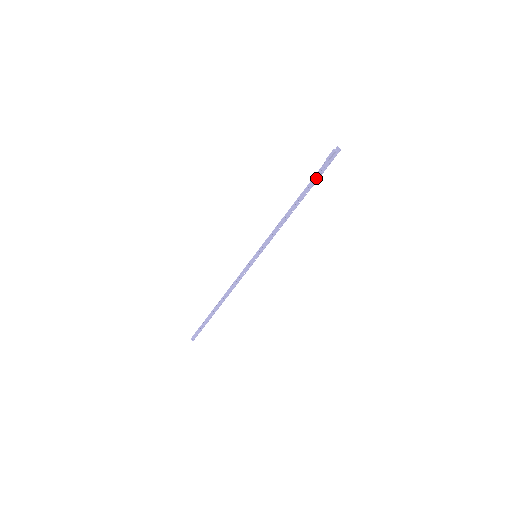
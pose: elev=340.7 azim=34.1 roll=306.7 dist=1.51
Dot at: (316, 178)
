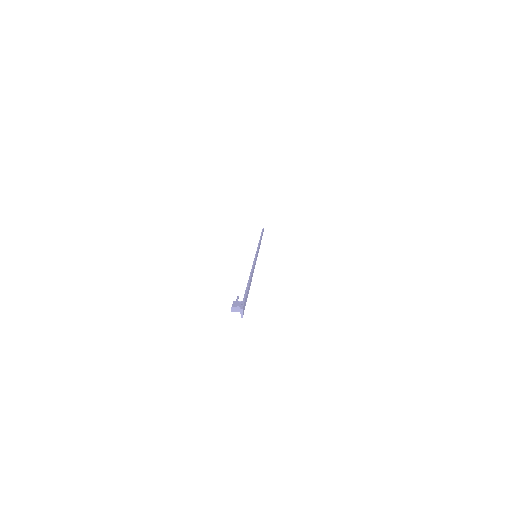
Dot at: occluded
